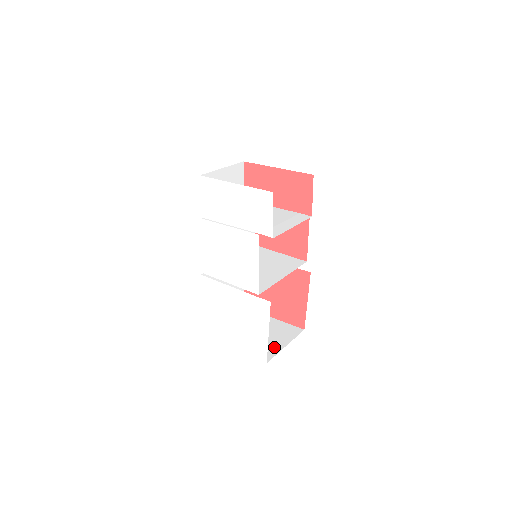
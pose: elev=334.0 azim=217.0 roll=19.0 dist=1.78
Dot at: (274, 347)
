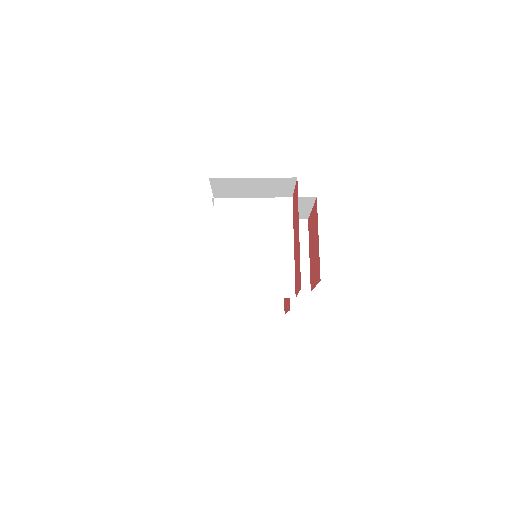
Dot at: (242, 307)
